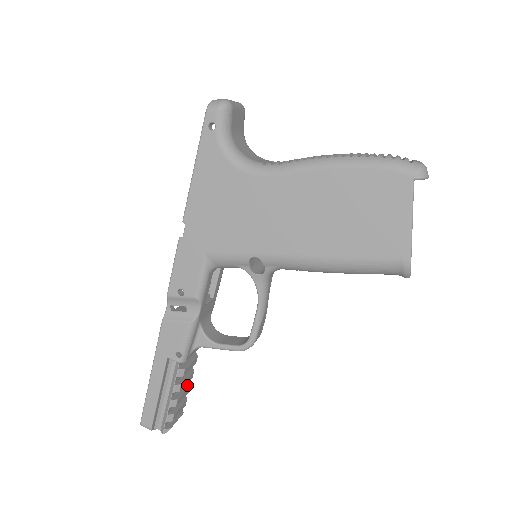
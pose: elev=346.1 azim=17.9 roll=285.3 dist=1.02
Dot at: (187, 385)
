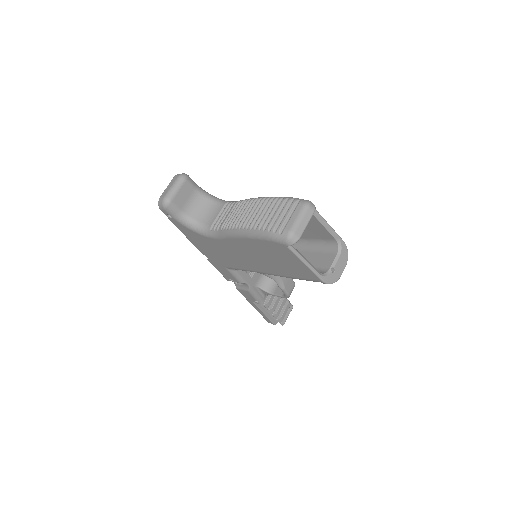
Dot at: (282, 298)
